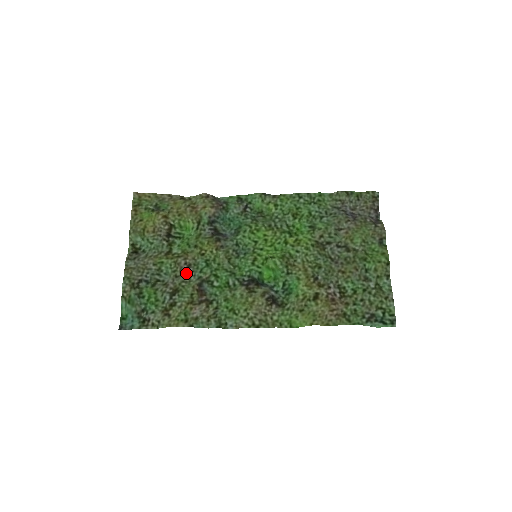
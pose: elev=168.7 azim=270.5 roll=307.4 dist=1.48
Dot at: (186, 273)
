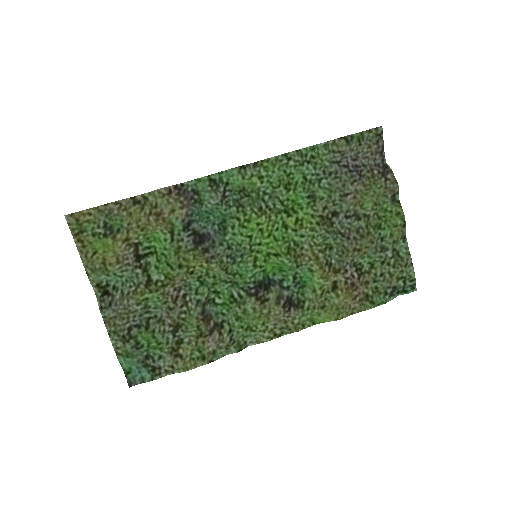
Dot at: (180, 301)
